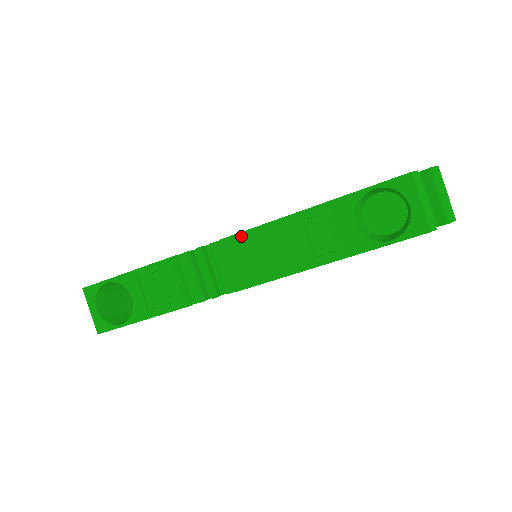
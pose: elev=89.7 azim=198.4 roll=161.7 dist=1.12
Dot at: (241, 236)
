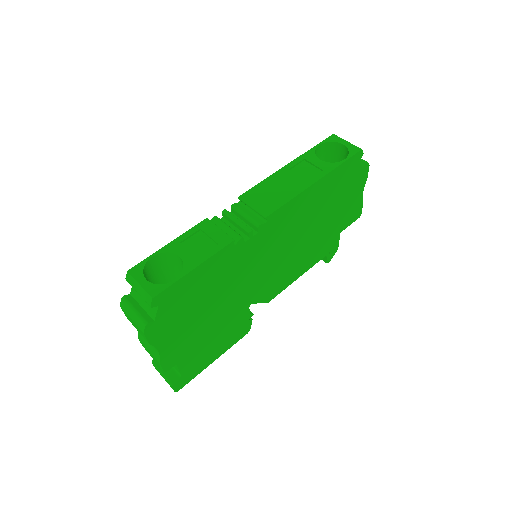
Dot at: (253, 189)
